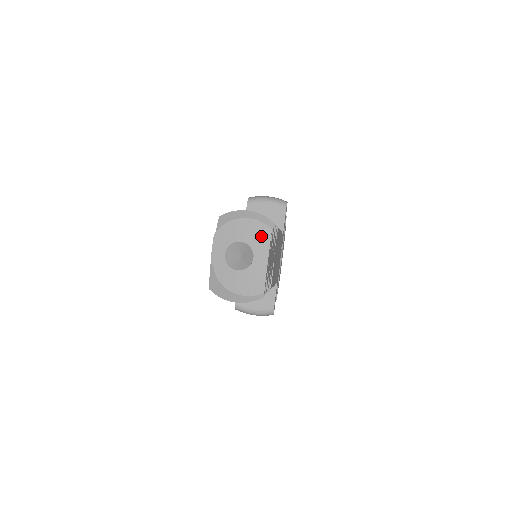
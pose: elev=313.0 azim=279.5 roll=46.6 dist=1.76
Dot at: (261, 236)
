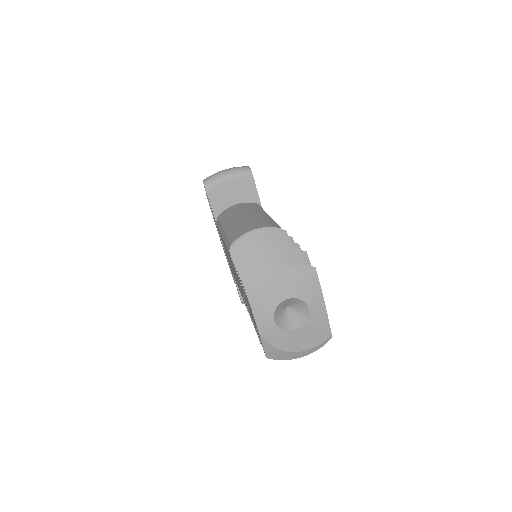
Dot at: (307, 281)
